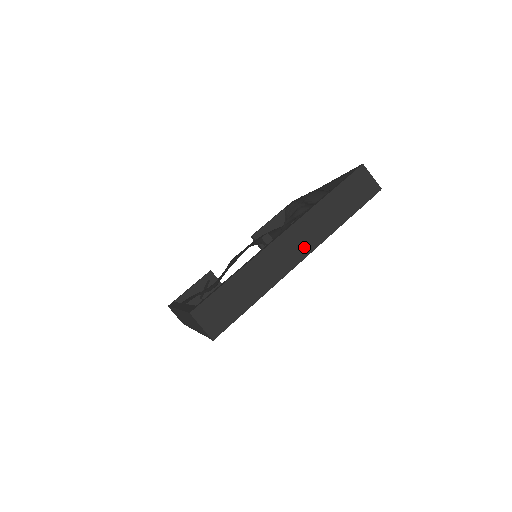
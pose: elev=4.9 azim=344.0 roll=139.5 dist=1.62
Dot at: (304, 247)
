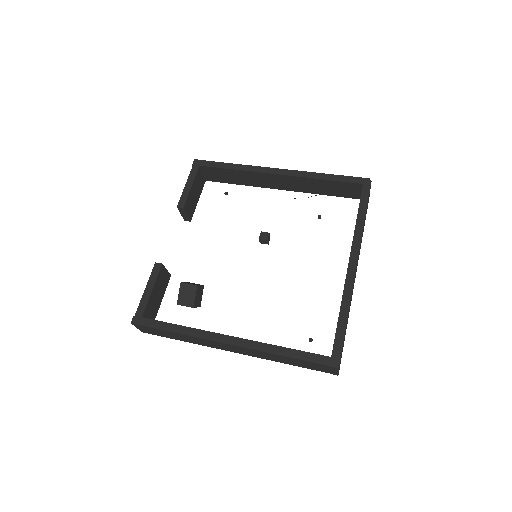
Dot at: occluded
